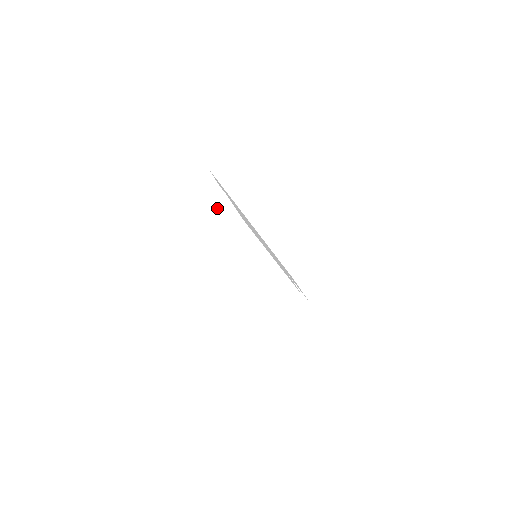
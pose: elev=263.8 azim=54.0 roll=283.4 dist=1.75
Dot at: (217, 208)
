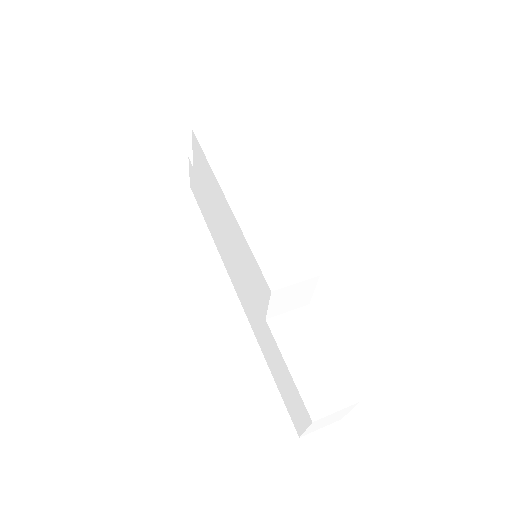
Dot at: occluded
